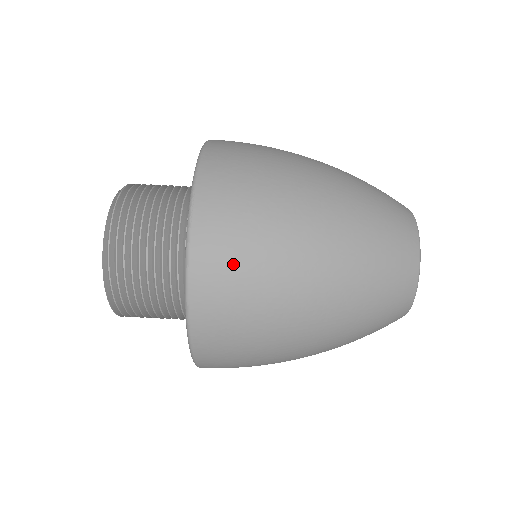
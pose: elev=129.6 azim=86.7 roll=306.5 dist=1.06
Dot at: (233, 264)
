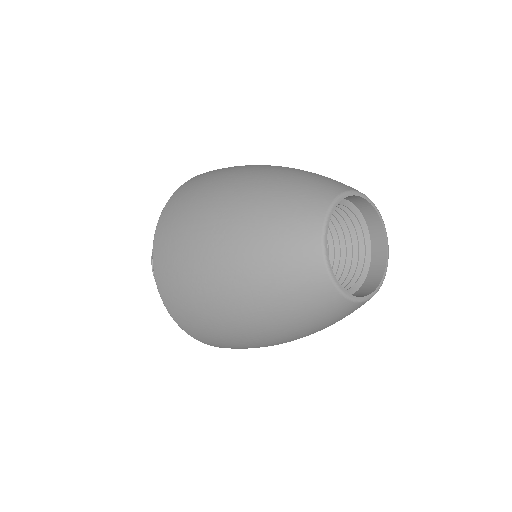
Dot at: occluded
